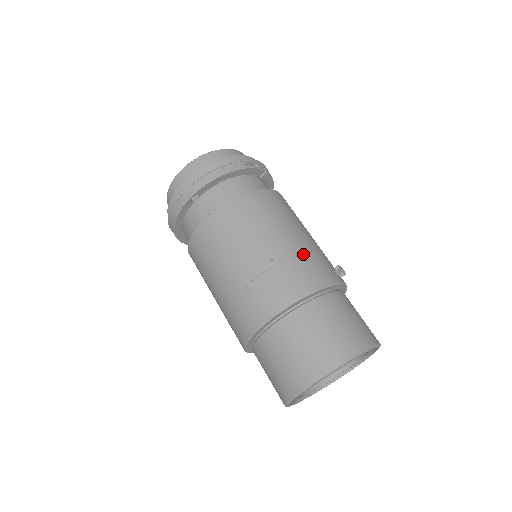
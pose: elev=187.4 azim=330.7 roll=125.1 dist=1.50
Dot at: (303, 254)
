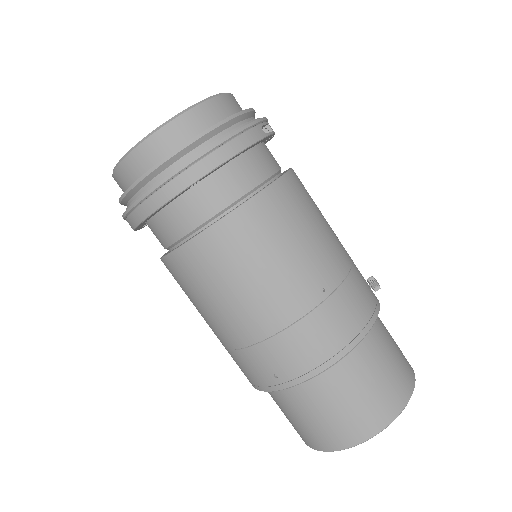
Dot at: (350, 273)
